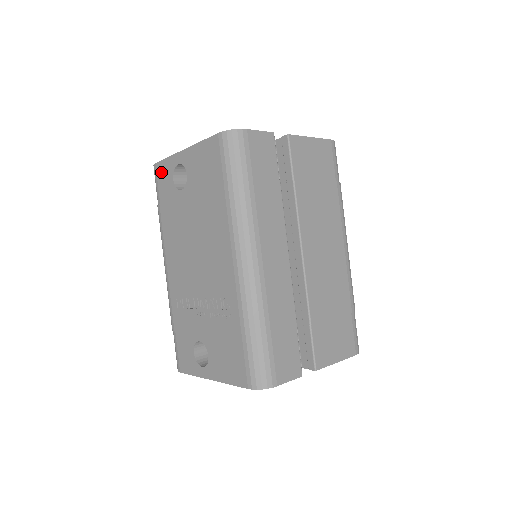
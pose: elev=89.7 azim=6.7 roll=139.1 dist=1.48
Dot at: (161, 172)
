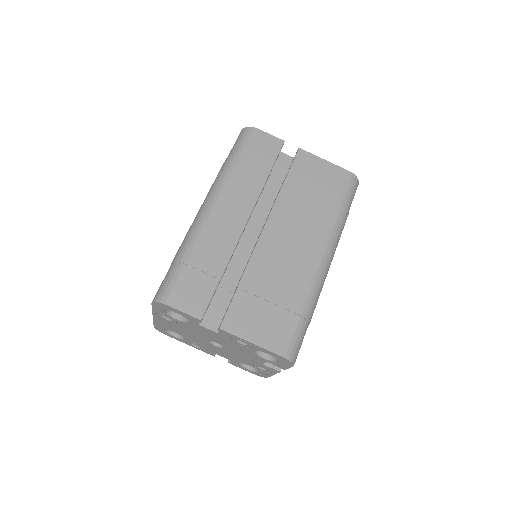
Dot at: occluded
